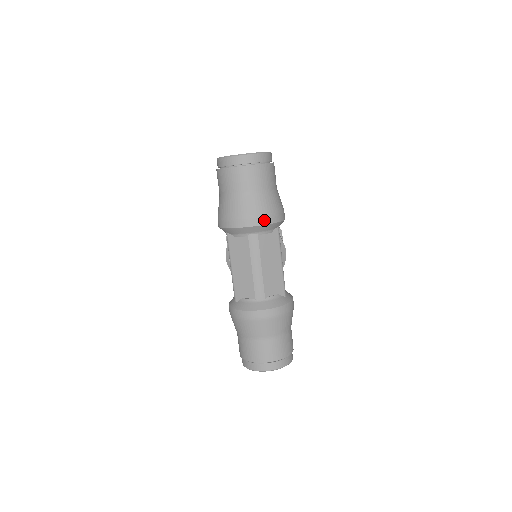
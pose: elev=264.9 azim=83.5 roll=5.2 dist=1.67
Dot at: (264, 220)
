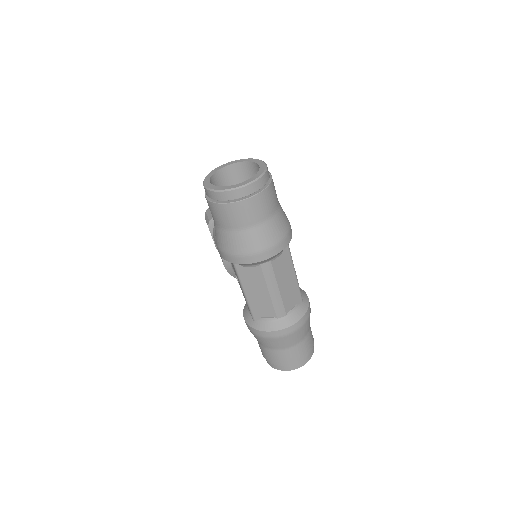
Dot at: (277, 249)
